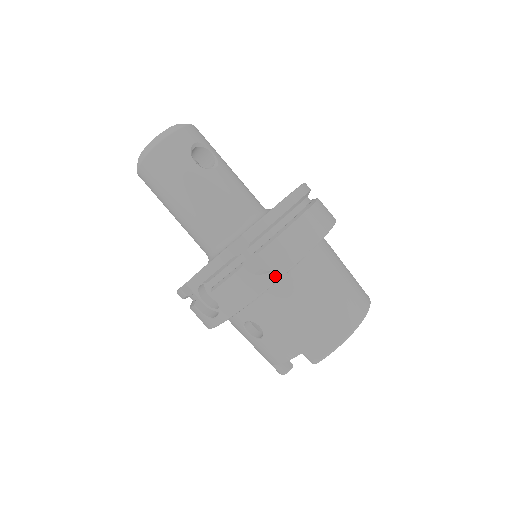
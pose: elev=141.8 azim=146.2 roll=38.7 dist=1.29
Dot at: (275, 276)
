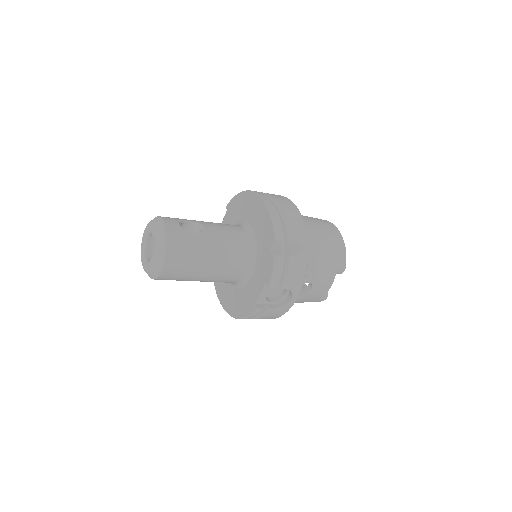
Dot at: (306, 245)
